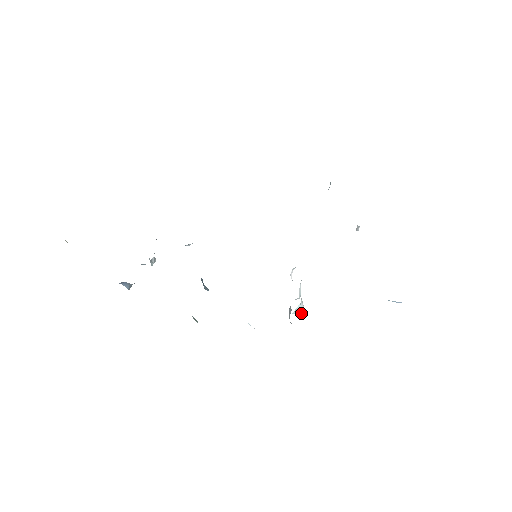
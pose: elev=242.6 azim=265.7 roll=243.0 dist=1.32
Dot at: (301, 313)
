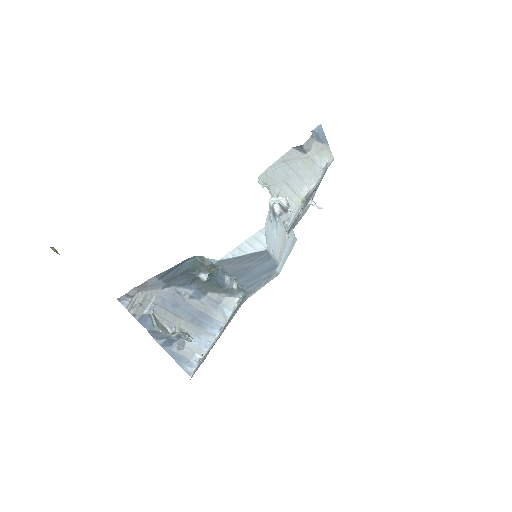
Dot at: occluded
